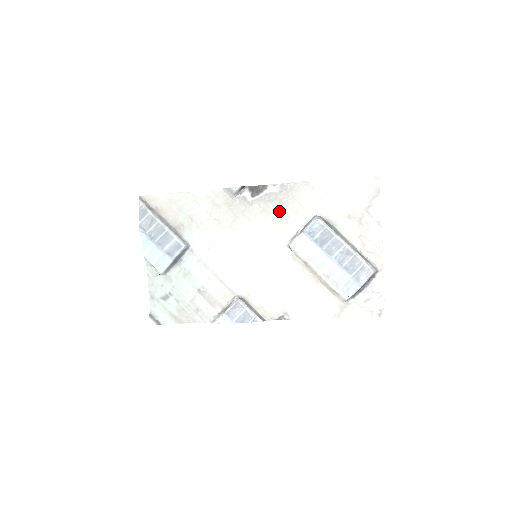
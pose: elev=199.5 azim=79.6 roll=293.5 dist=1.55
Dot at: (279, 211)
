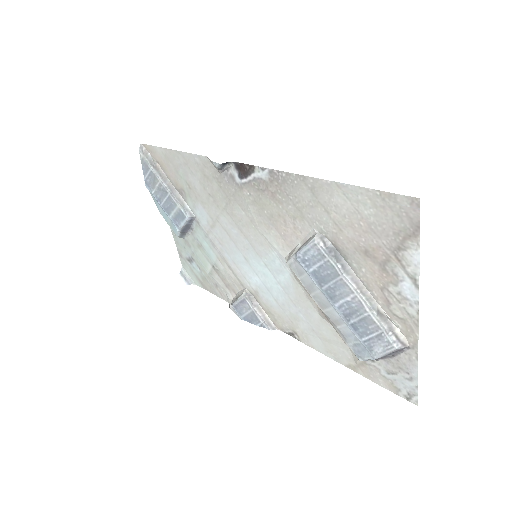
Dot at: (273, 209)
